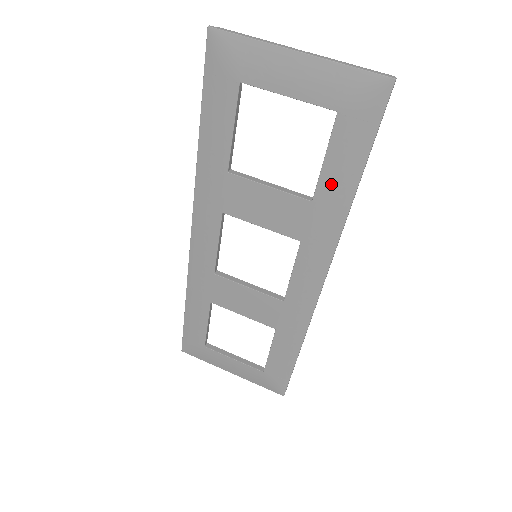
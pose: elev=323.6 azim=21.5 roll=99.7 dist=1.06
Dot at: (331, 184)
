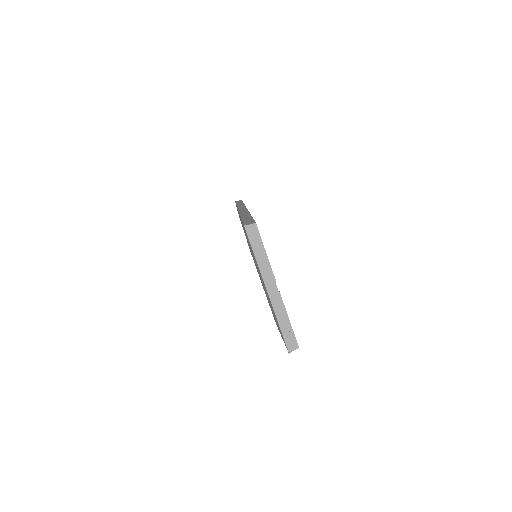
Dot at: occluded
